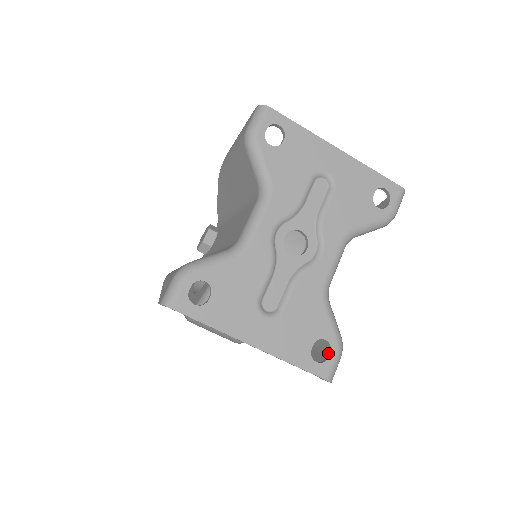
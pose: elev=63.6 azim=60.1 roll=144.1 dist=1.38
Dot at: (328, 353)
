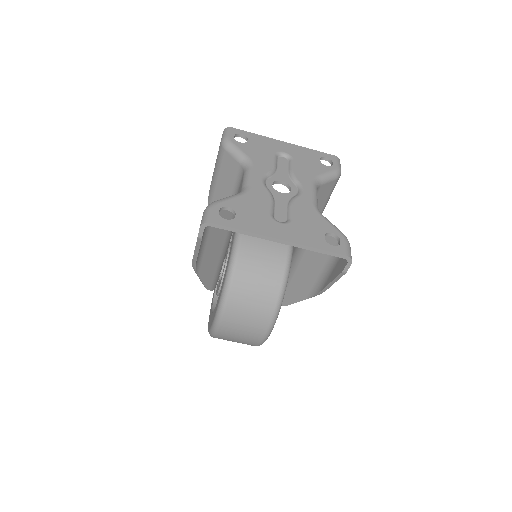
Dot at: (339, 242)
